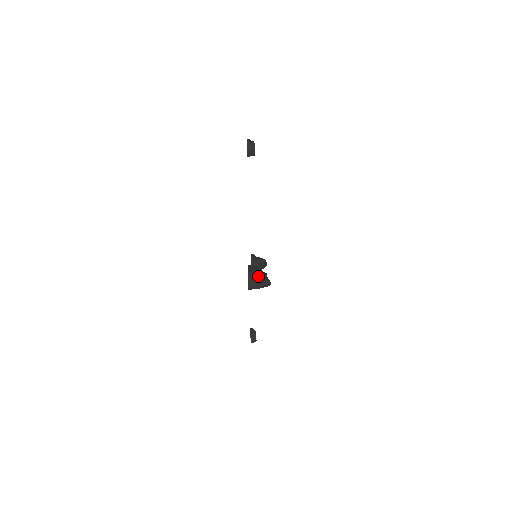
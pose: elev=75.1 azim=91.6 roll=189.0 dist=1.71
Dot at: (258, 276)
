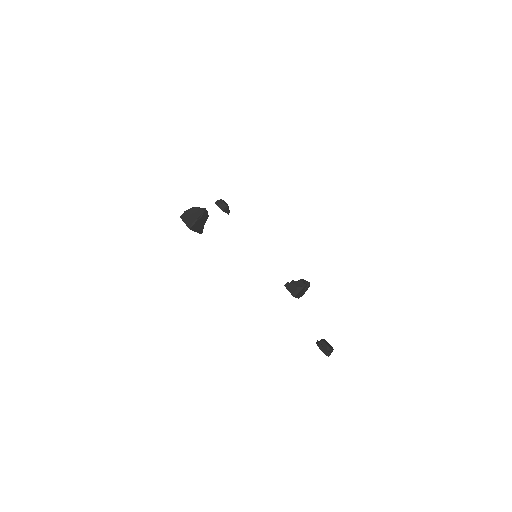
Dot at: (188, 210)
